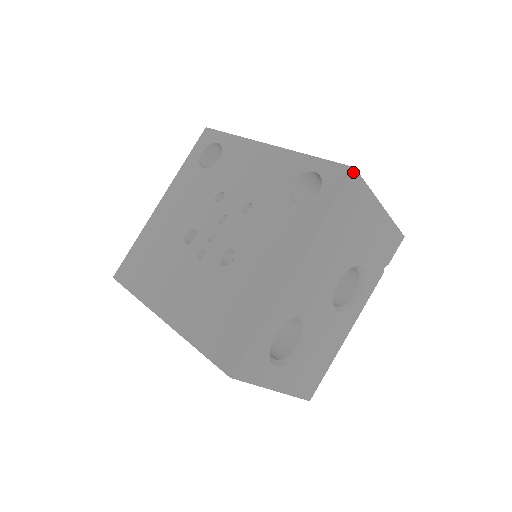
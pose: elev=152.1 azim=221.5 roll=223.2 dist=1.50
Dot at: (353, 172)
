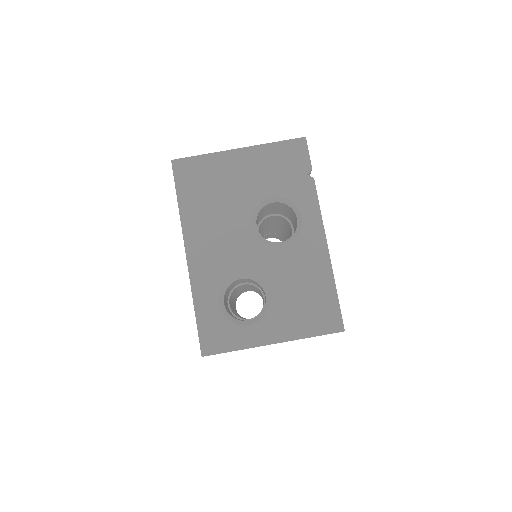
Dot at: (173, 163)
